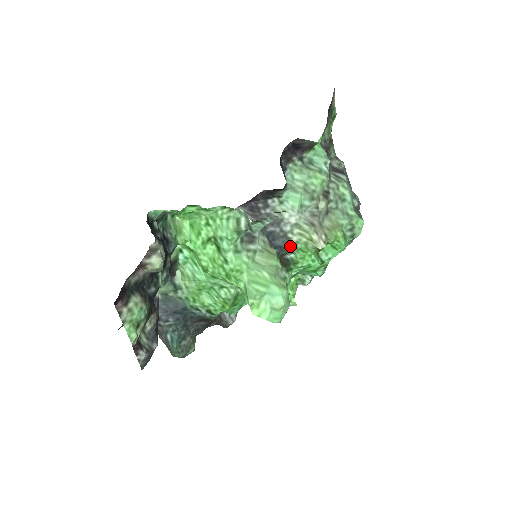
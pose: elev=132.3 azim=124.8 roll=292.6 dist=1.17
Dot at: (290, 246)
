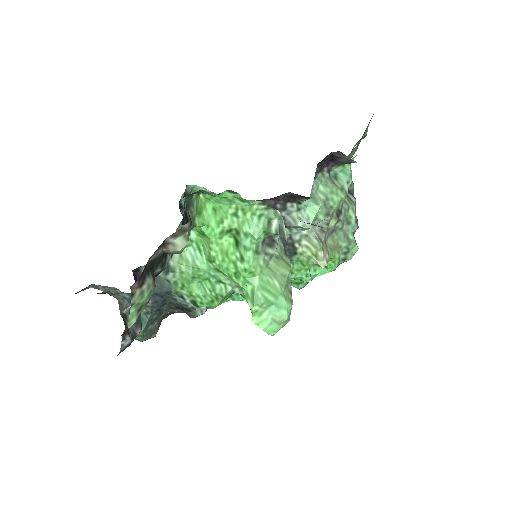
Dot at: (293, 256)
